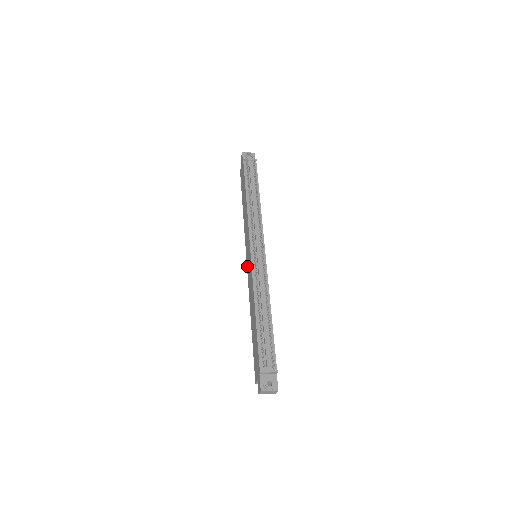
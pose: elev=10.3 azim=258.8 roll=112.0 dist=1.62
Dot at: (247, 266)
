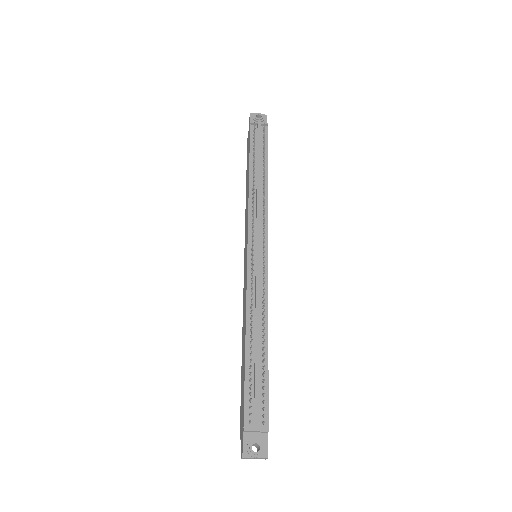
Dot at: (244, 269)
